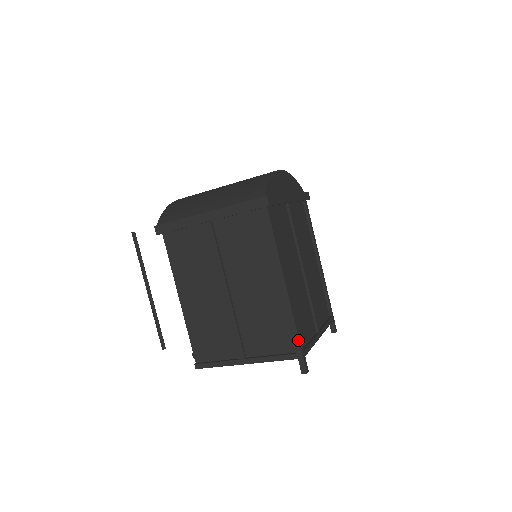
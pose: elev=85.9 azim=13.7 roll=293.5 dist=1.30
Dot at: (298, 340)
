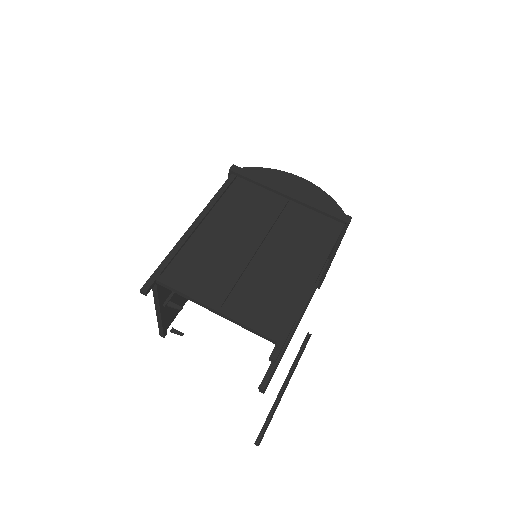
Dot at: (162, 262)
